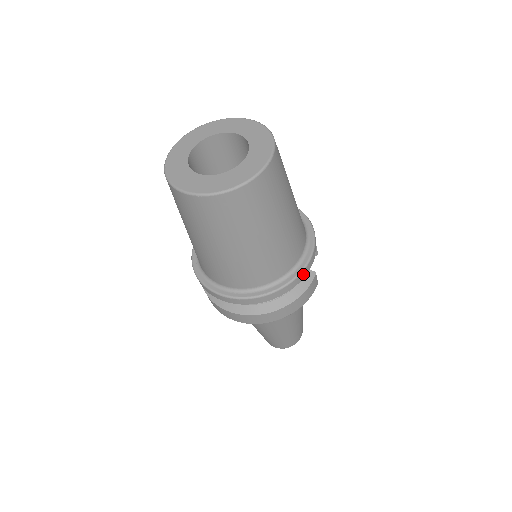
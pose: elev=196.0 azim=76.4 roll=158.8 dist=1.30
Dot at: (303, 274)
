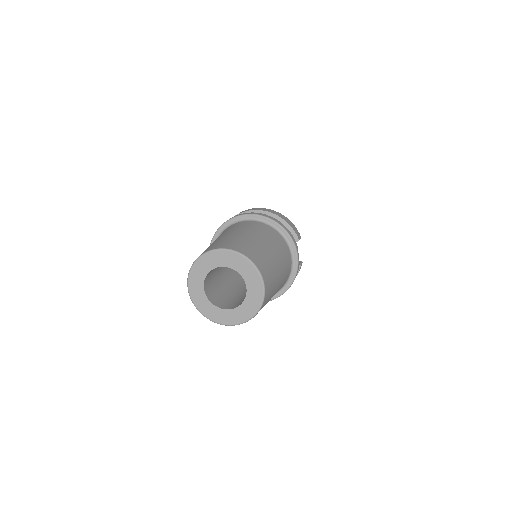
Dot at: occluded
